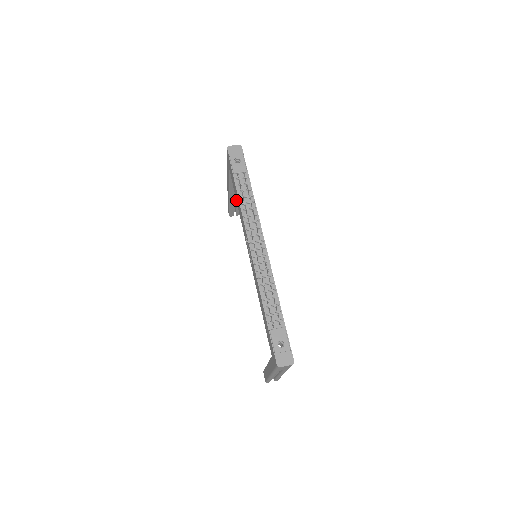
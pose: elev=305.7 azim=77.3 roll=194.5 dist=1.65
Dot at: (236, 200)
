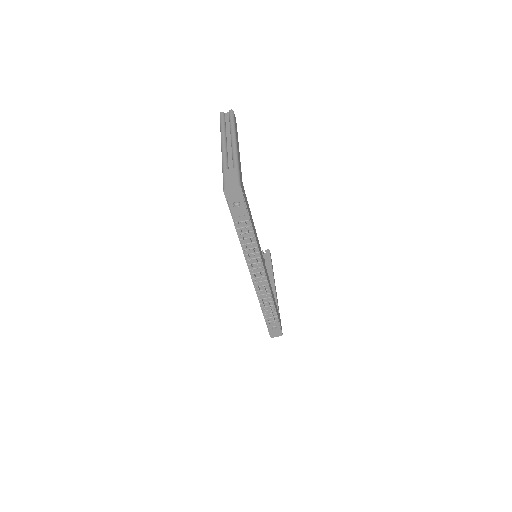
Dot at: occluded
